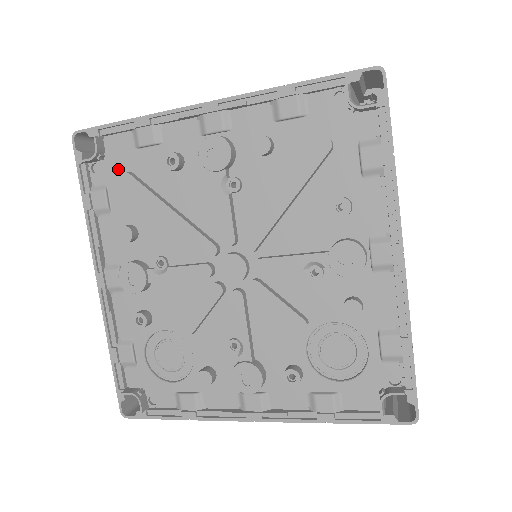
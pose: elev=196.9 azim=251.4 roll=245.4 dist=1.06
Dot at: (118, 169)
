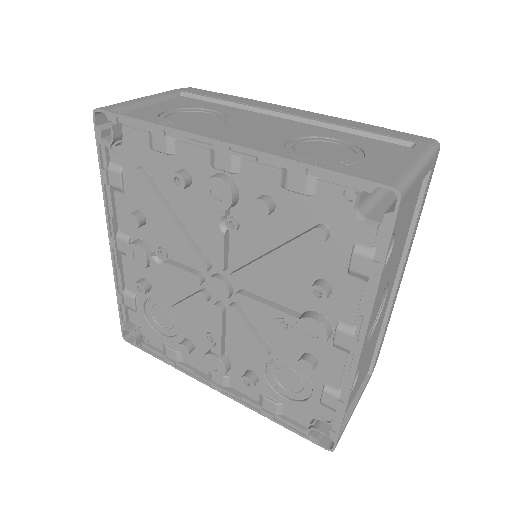
Dot at: (133, 159)
